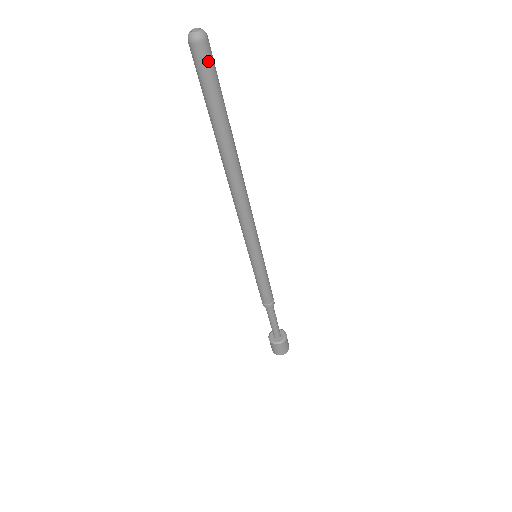
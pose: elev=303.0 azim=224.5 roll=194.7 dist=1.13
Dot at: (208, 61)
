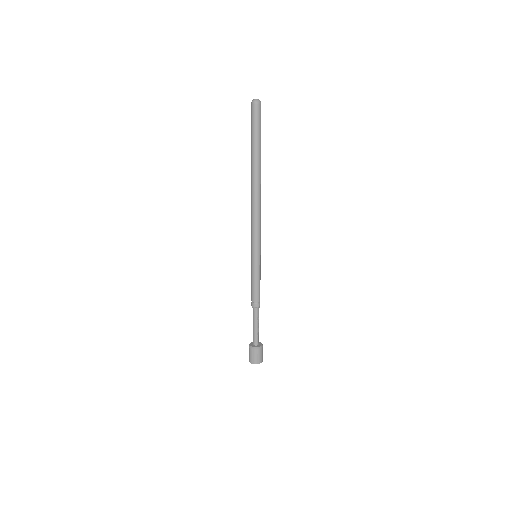
Dot at: (255, 114)
